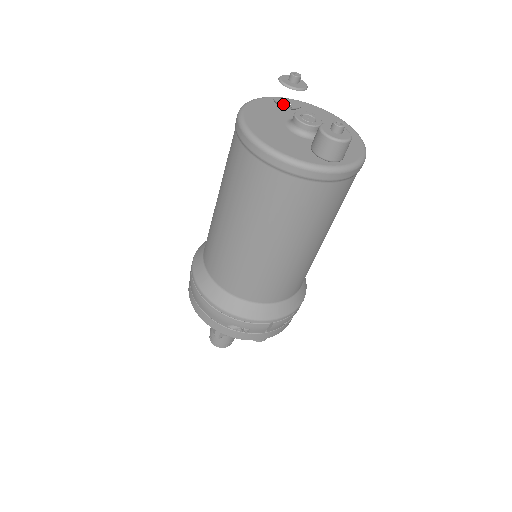
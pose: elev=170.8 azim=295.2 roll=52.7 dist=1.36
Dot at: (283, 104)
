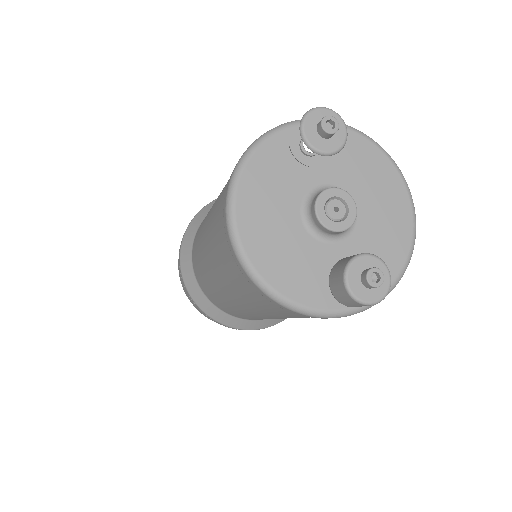
Dot at: (304, 150)
